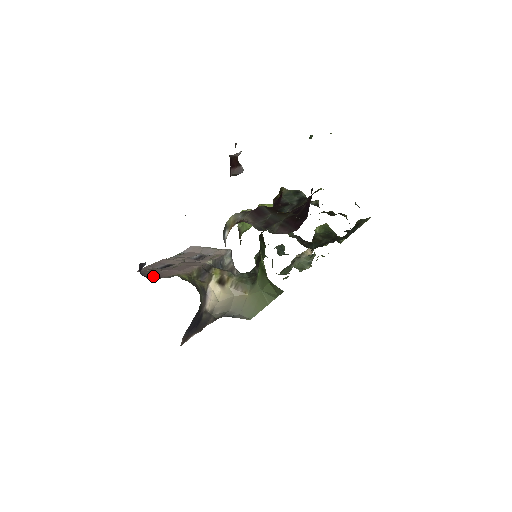
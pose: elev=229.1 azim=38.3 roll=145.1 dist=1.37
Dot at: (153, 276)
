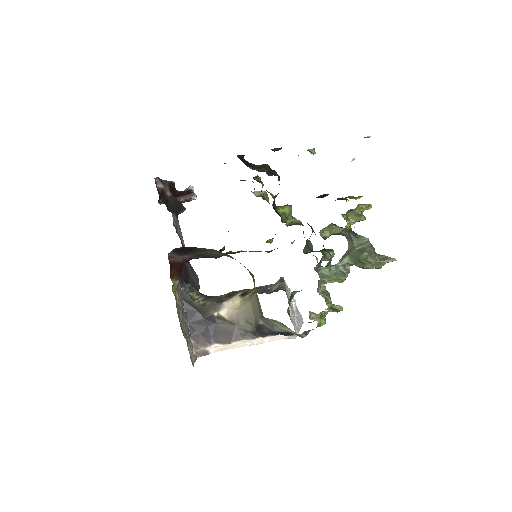
Dot at: occluded
